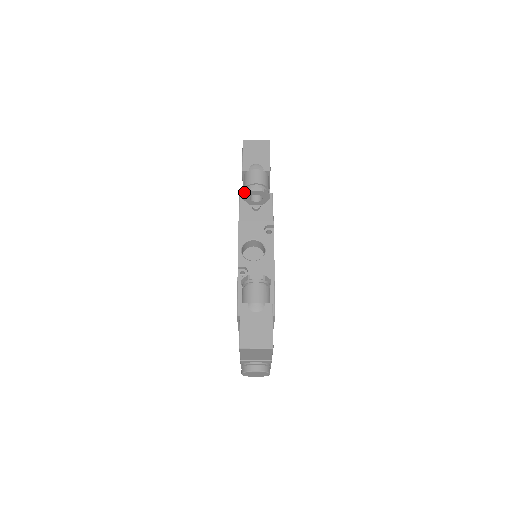
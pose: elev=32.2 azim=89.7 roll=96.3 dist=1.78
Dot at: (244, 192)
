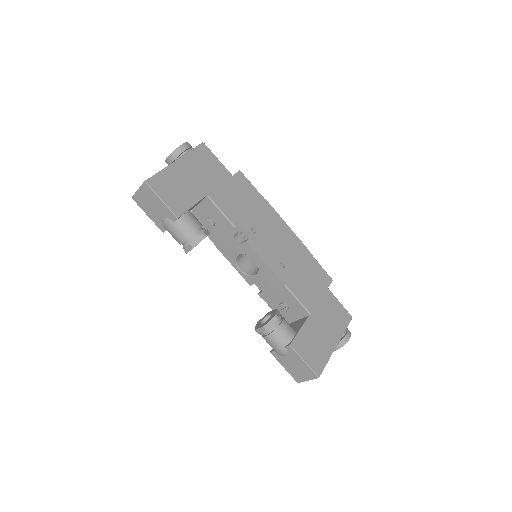
Dot at: occluded
